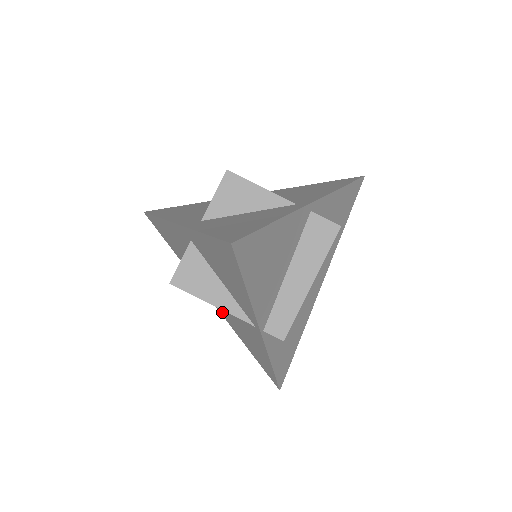
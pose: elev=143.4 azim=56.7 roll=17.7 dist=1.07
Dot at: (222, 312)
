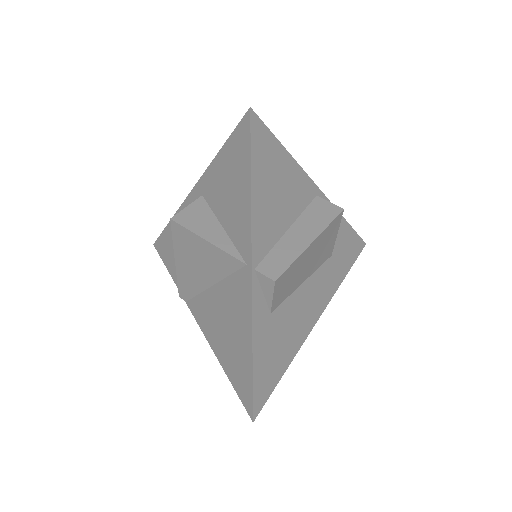
Dot at: (205, 322)
